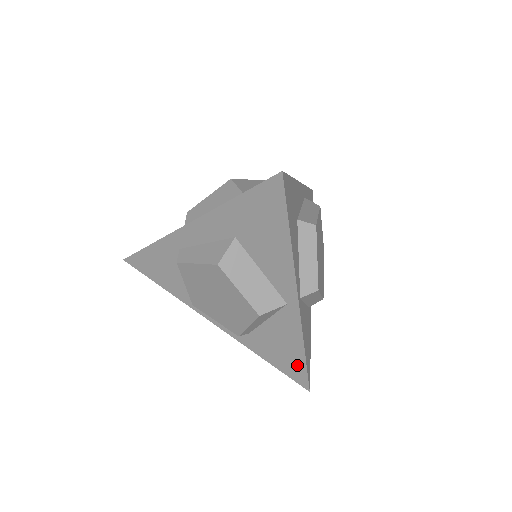
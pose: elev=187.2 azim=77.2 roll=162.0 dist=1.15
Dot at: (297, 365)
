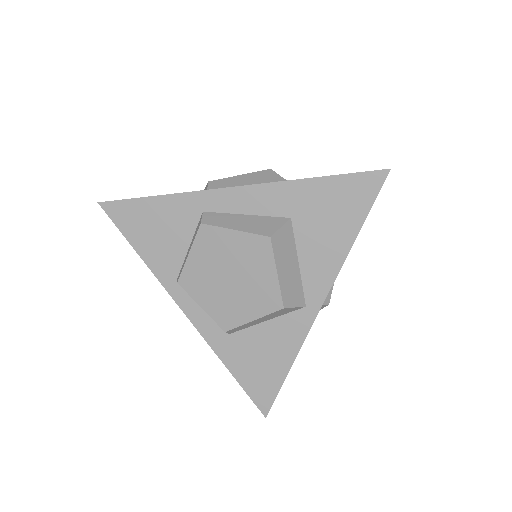
Dot at: (271, 382)
